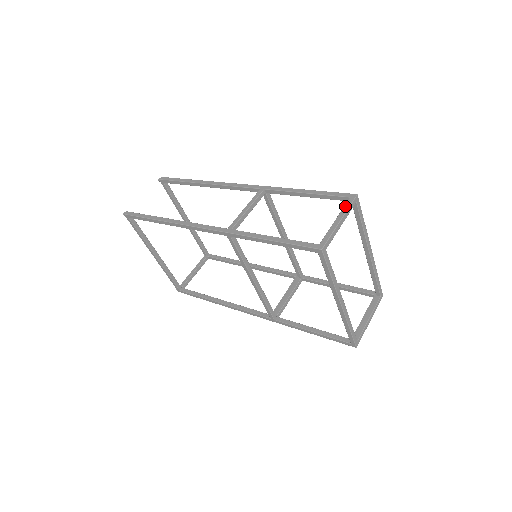
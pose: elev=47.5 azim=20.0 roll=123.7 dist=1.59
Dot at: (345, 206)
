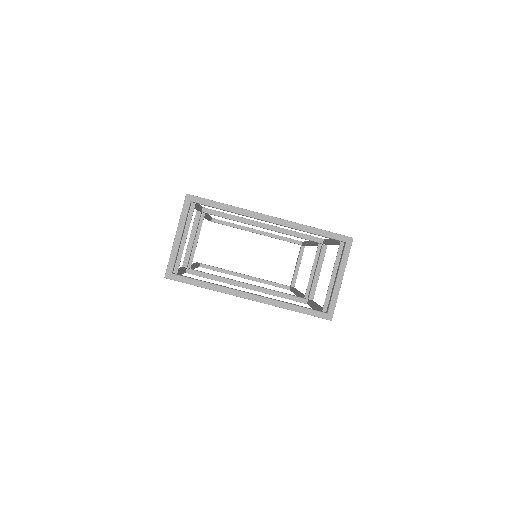
Dot at: (181, 215)
